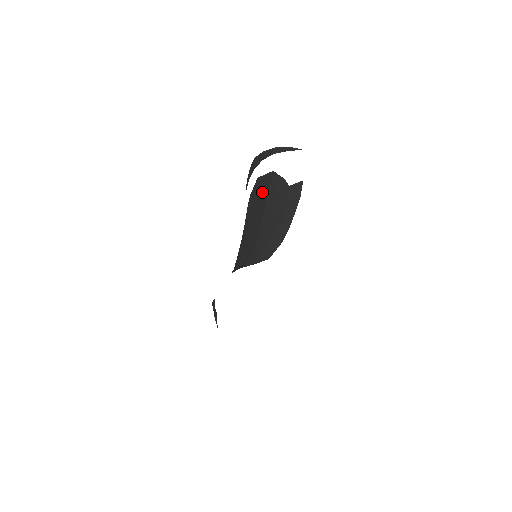
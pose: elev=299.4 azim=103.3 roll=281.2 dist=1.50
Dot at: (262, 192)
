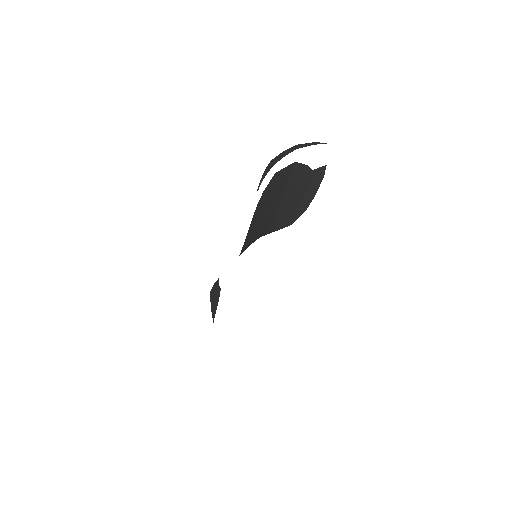
Dot at: (281, 182)
